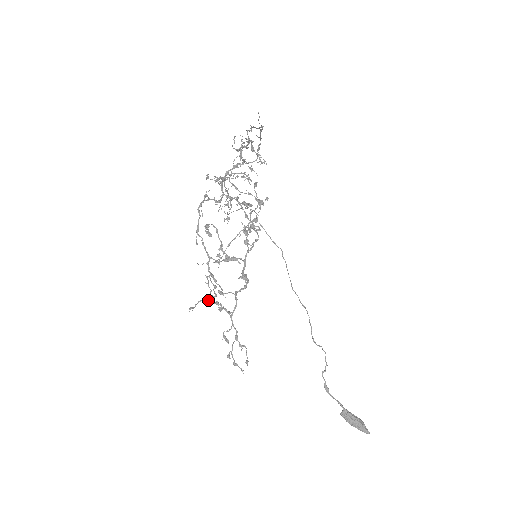
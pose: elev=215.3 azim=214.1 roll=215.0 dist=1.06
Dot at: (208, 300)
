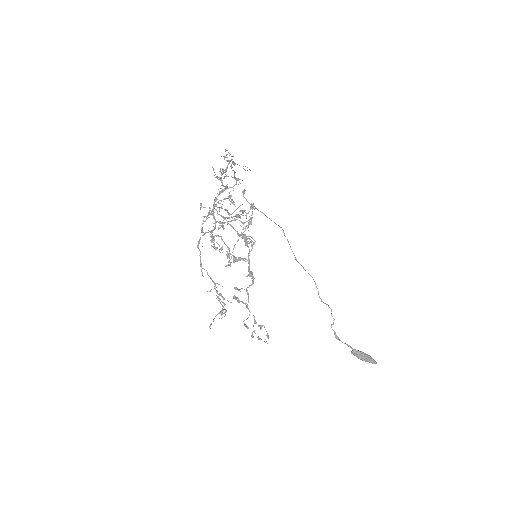
Dot at: (222, 313)
